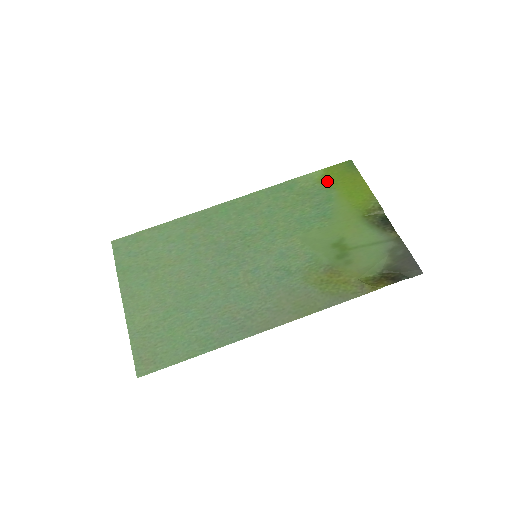
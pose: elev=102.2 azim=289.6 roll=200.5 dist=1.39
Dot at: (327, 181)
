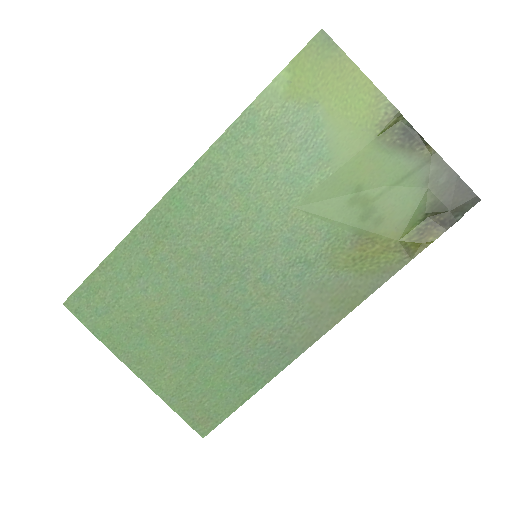
Dot at: (301, 91)
